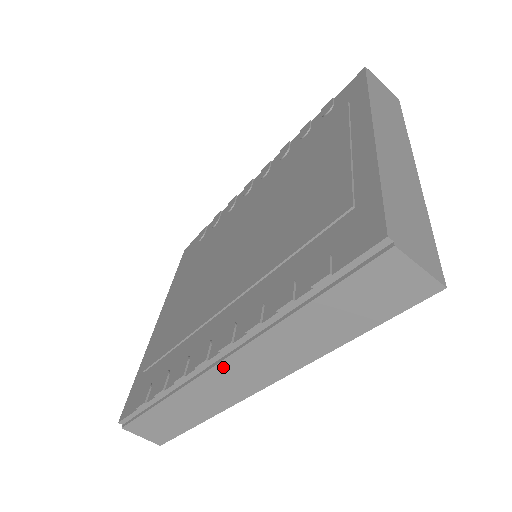
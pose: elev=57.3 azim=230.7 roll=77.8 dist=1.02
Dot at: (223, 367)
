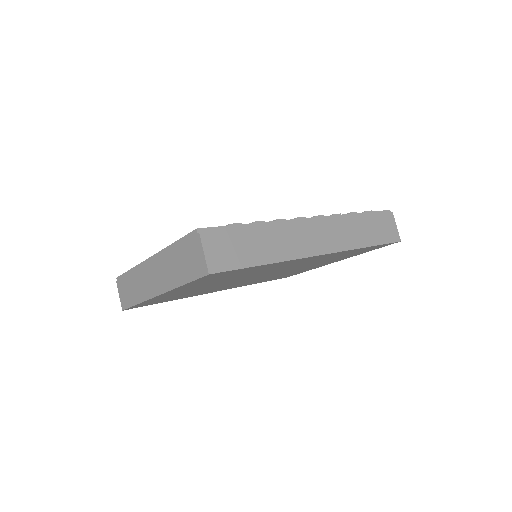
Dot at: (314, 225)
